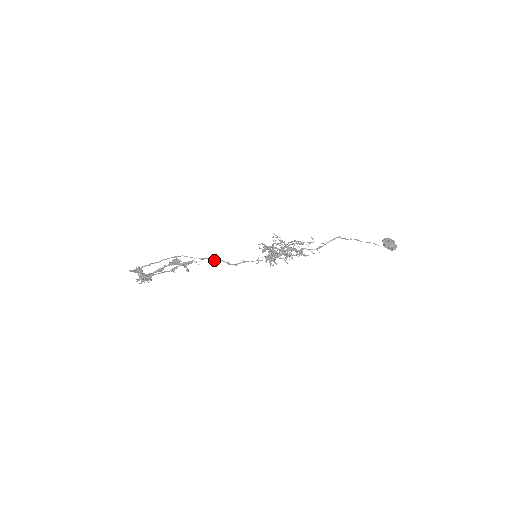
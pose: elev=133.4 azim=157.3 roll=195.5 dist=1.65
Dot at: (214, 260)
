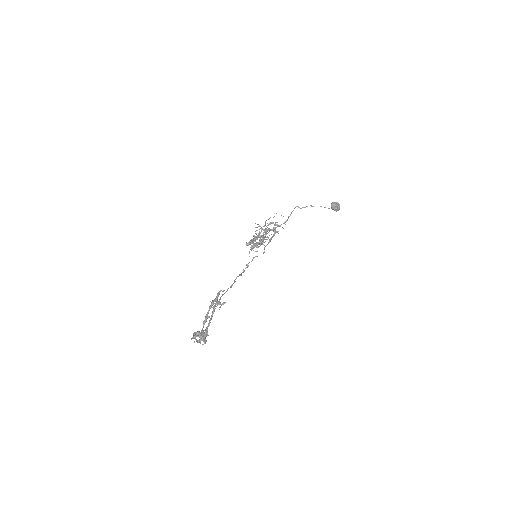
Dot at: occluded
